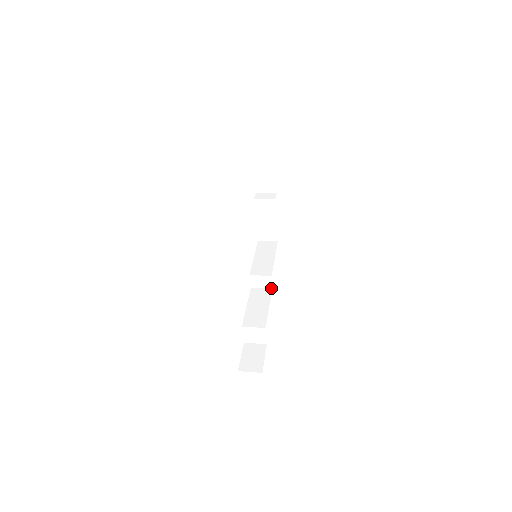
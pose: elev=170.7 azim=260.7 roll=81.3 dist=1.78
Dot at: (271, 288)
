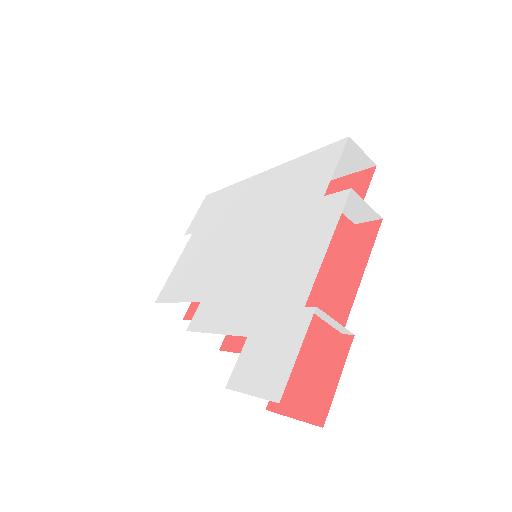
Dot at: (217, 348)
